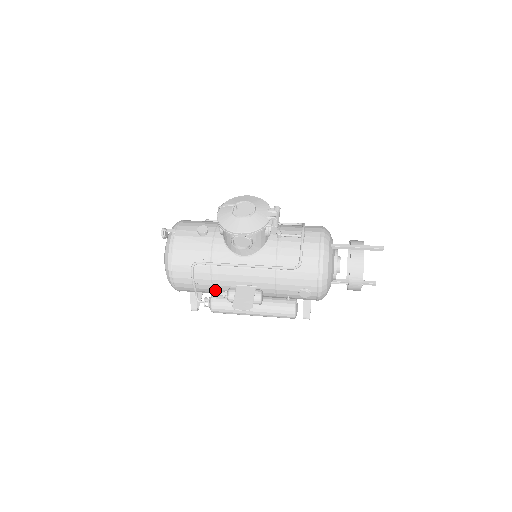
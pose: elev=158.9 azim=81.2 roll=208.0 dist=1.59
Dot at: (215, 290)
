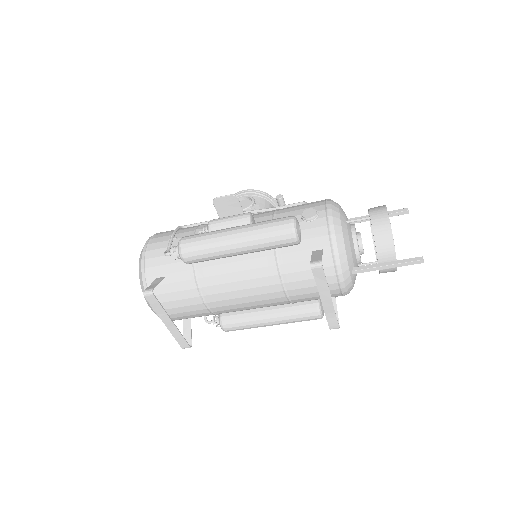
Dot at: occluded
